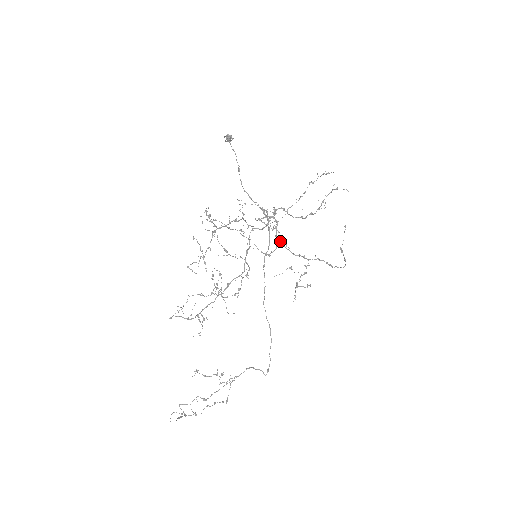
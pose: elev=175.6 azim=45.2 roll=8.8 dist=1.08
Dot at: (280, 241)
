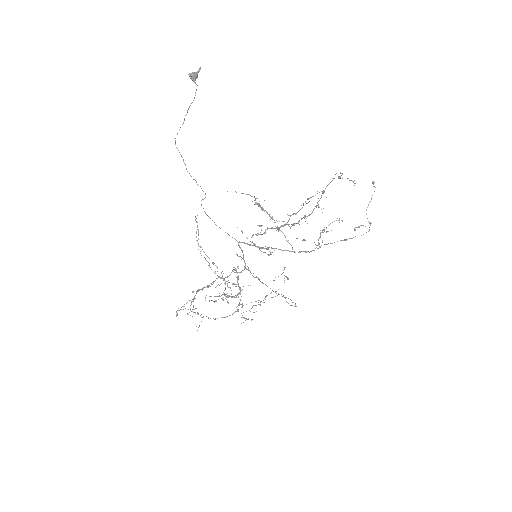
Dot at: (274, 248)
